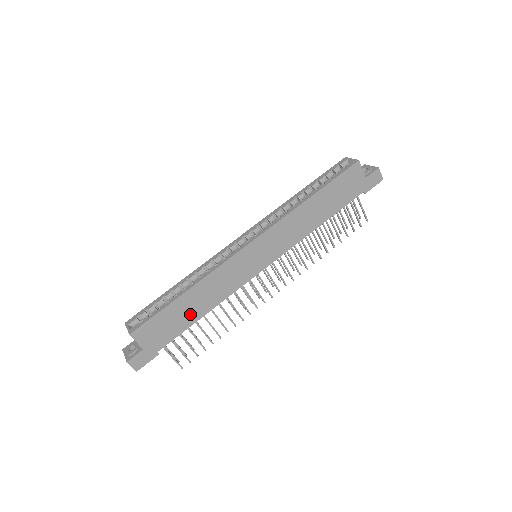
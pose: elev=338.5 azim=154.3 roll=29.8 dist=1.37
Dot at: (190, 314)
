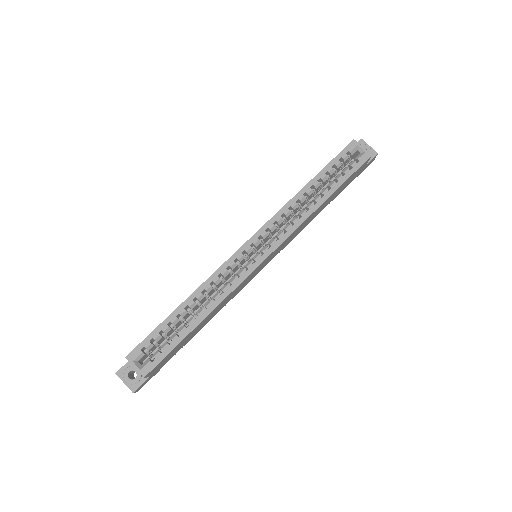
Dot at: (196, 332)
